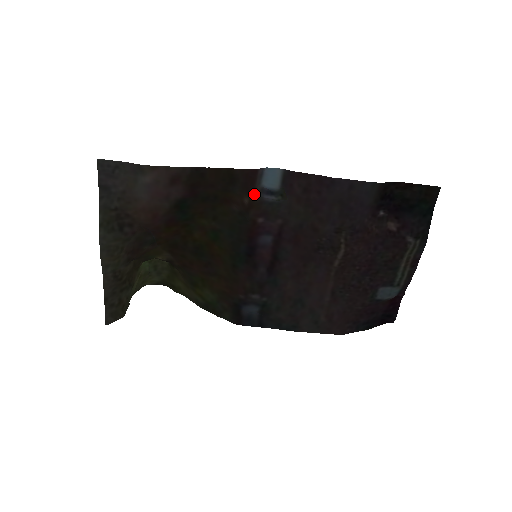
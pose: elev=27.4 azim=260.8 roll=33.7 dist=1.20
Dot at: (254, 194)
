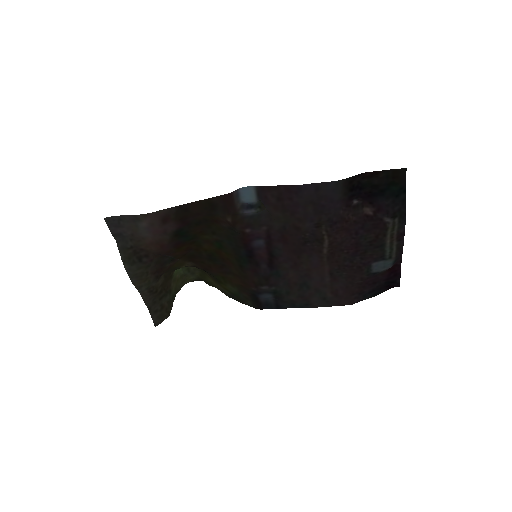
Dot at: (235, 212)
